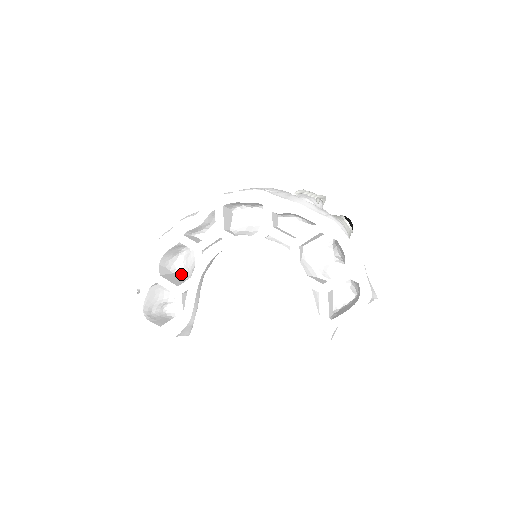
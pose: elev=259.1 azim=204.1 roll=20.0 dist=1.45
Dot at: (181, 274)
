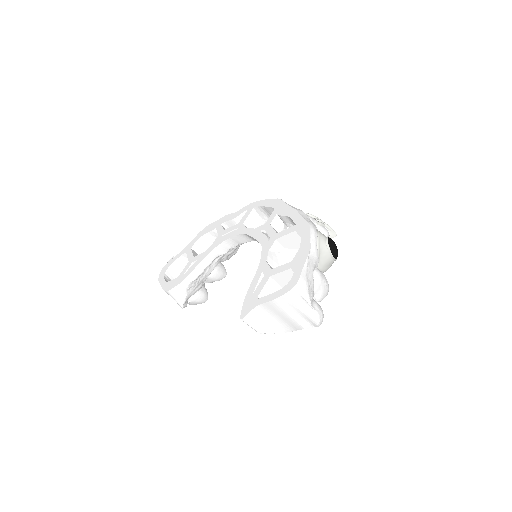
Dot at: occluded
